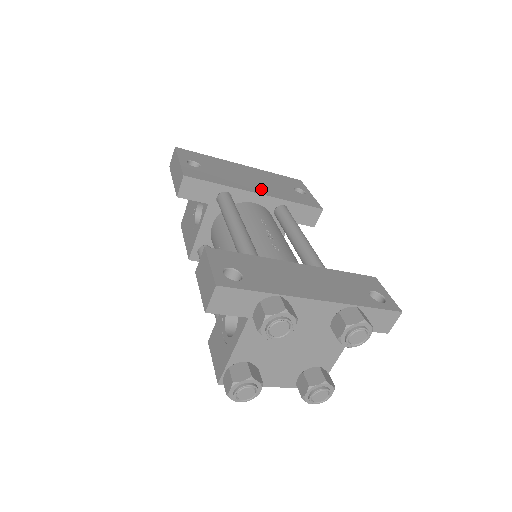
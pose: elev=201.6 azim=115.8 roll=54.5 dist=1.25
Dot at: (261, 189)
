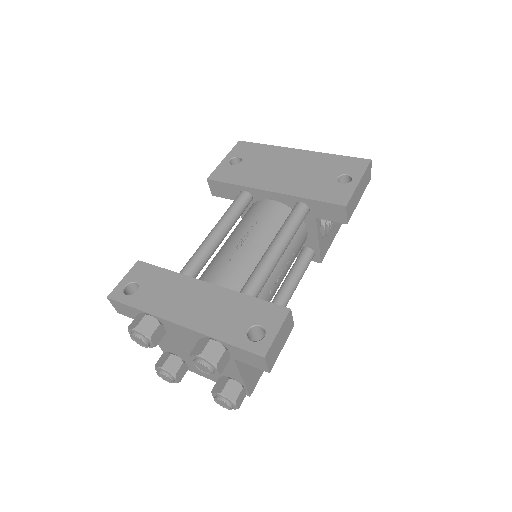
Dot at: (283, 184)
